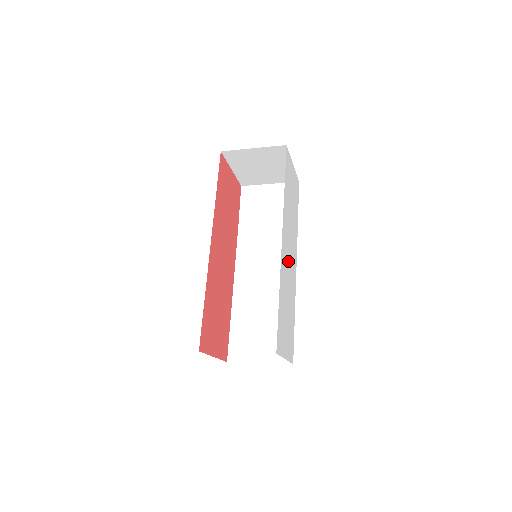
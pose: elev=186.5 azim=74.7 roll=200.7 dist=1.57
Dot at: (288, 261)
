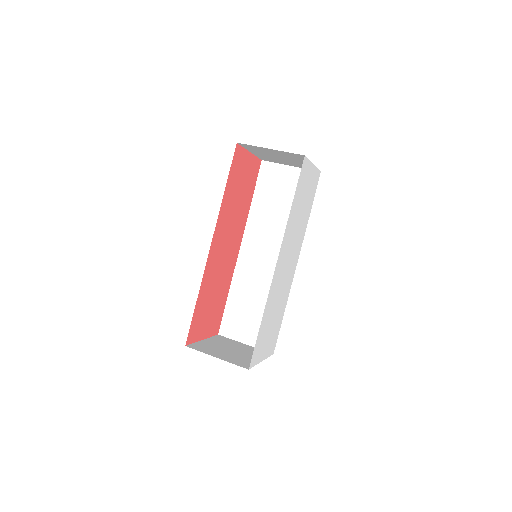
Dot at: (284, 272)
